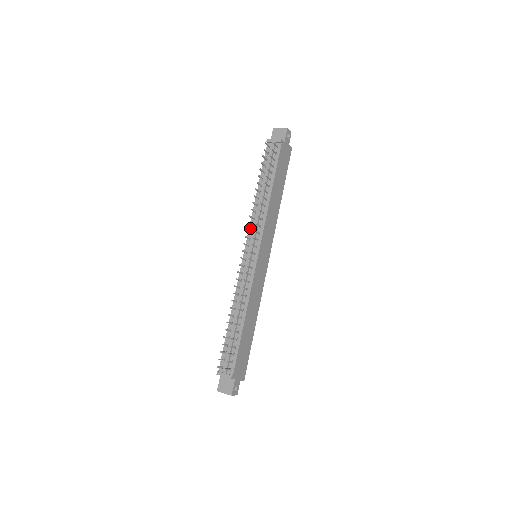
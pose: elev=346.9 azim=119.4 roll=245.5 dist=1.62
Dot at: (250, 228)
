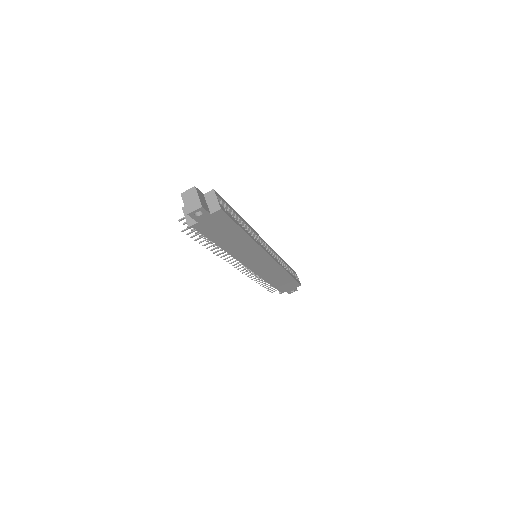
Dot at: occluded
